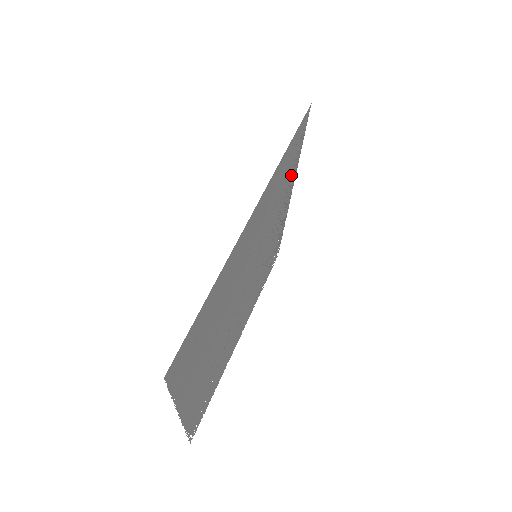
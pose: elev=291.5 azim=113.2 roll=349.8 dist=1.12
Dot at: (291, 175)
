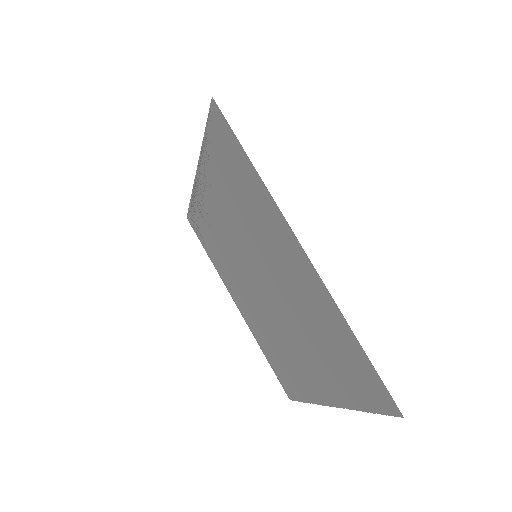
Dot at: (213, 165)
